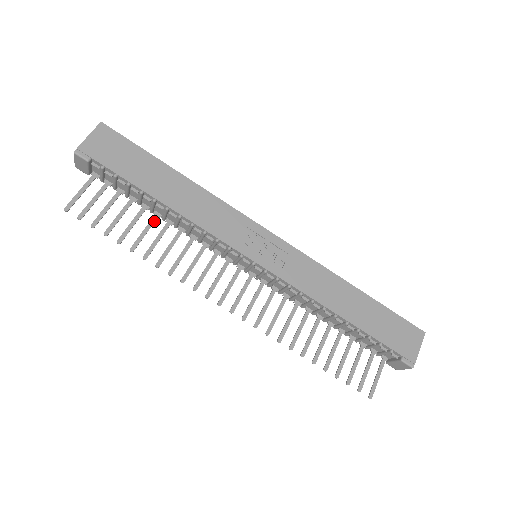
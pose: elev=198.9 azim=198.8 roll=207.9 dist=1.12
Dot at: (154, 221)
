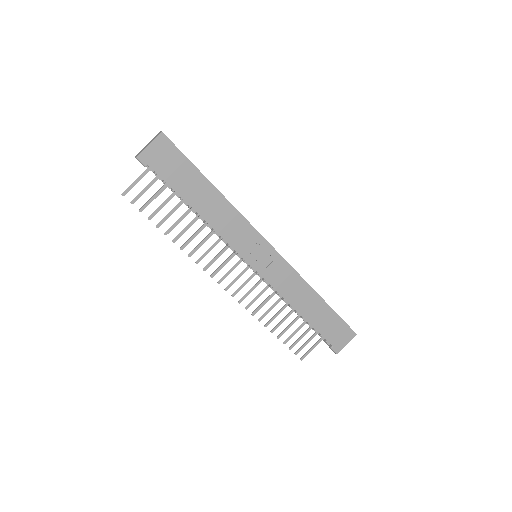
Dot at: (187, 214)
